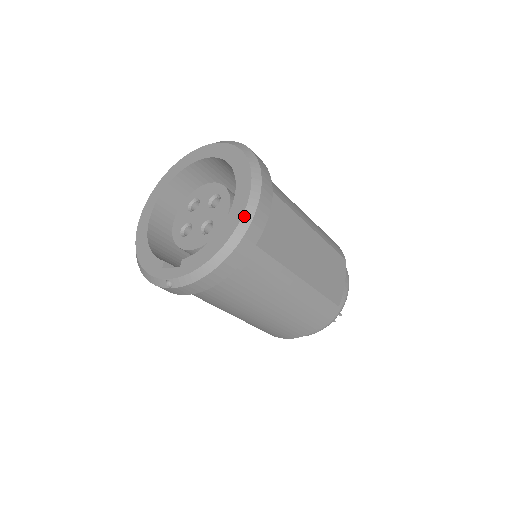
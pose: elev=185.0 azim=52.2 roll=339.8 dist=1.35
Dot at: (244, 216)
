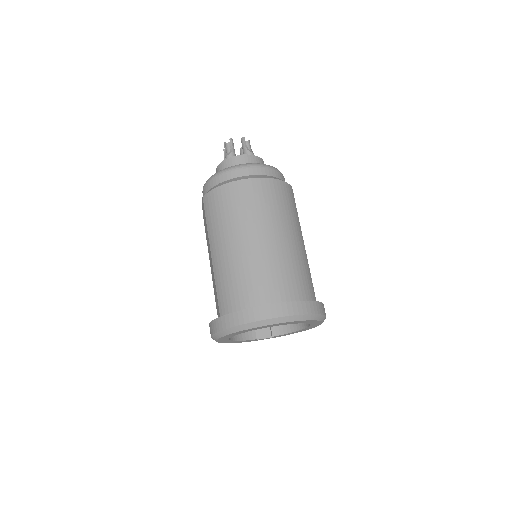
Dot at: occluded
